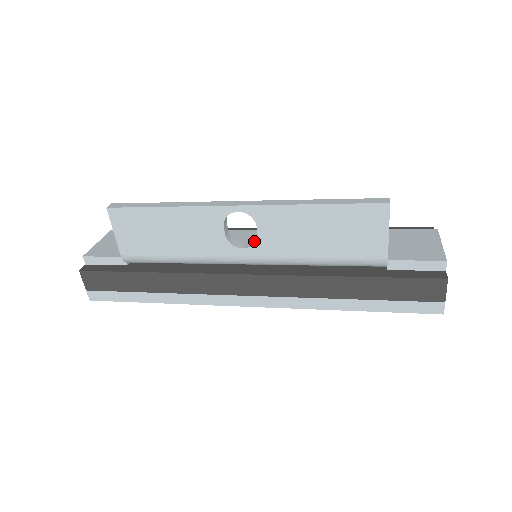
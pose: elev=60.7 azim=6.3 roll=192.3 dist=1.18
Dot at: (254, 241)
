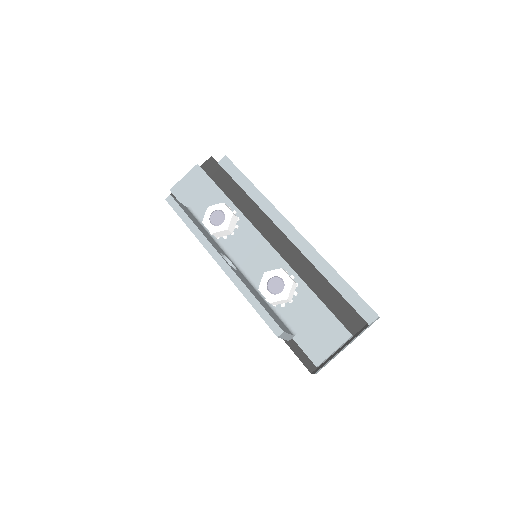
Dot at: occluded
